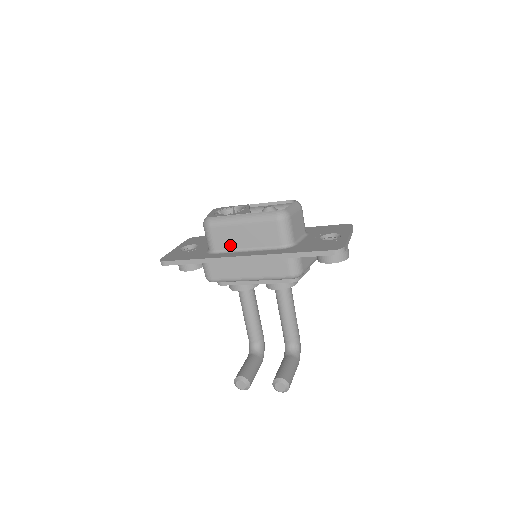
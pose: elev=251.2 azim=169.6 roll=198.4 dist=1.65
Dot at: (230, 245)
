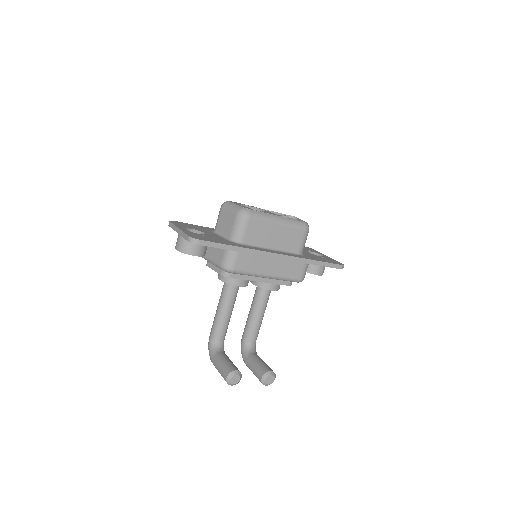
Dot at: (259, 240)
